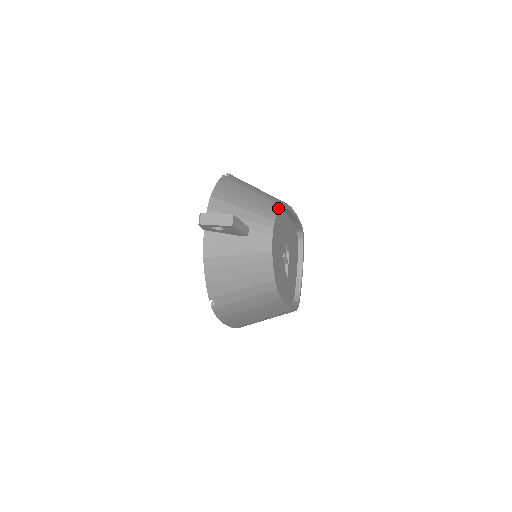
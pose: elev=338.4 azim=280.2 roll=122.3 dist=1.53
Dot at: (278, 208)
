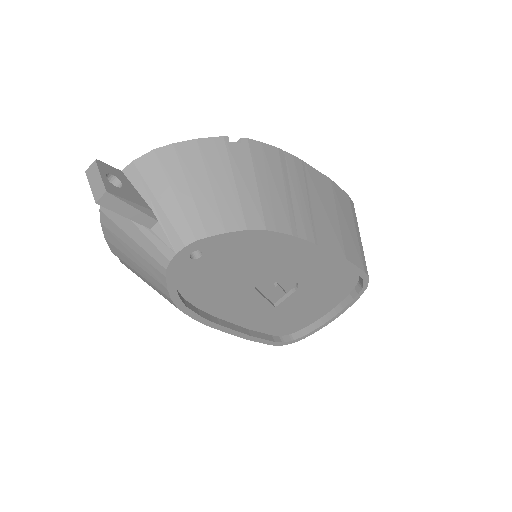
Dot at: (233, 229)
